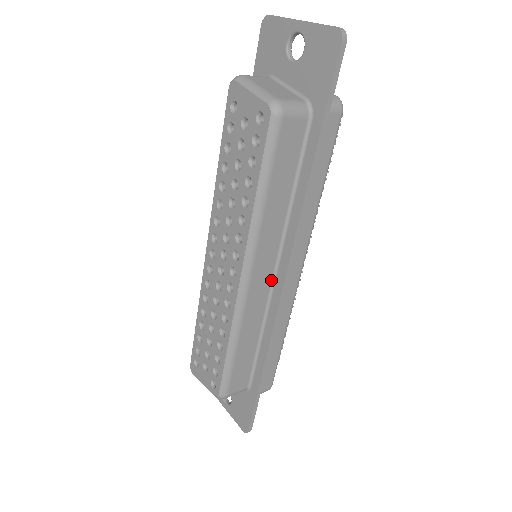
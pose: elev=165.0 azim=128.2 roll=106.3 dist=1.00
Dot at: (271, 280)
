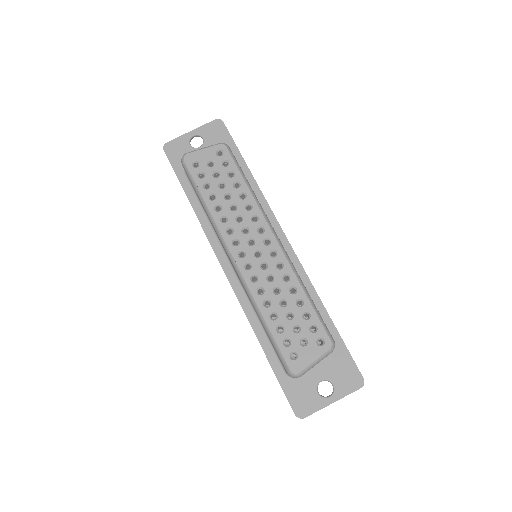
Dot at: occluded
